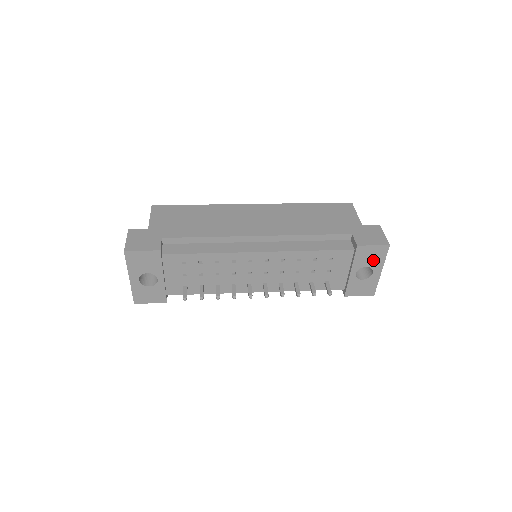
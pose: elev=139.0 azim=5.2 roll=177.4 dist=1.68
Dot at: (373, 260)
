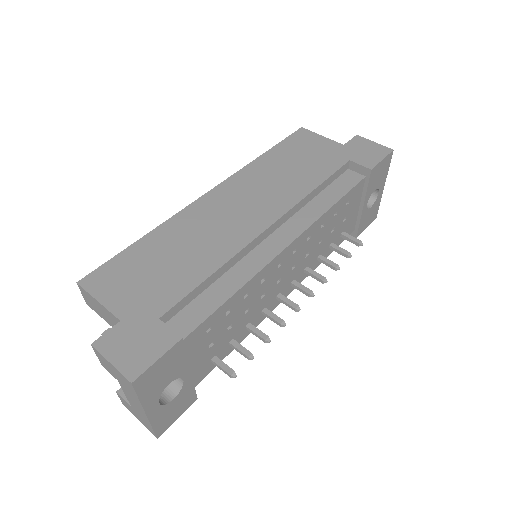
Dot at: (380, 178)
